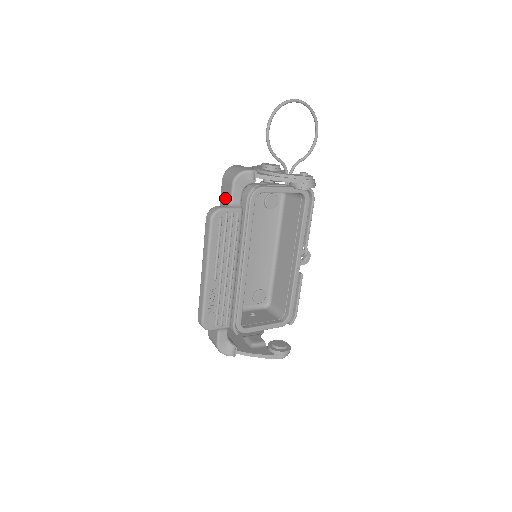
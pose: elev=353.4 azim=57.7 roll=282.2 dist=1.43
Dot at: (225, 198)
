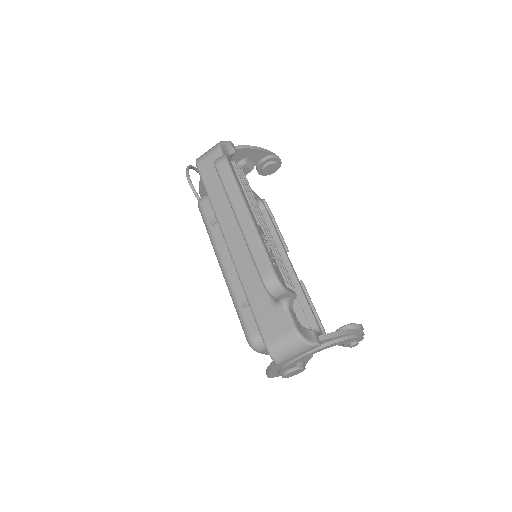
Dot at: (213, 171)
